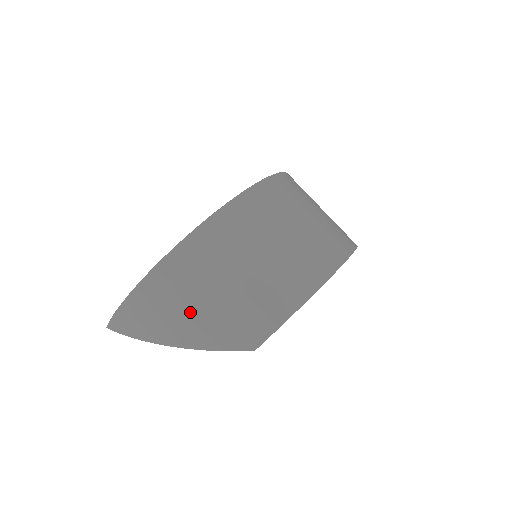
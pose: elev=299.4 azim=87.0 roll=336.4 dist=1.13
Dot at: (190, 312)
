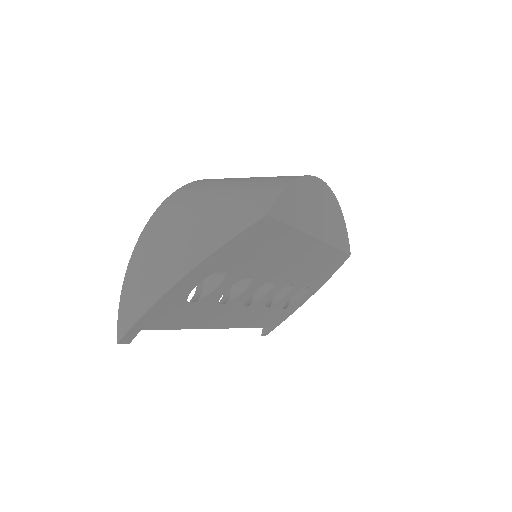
Dot at: (190, 232)
